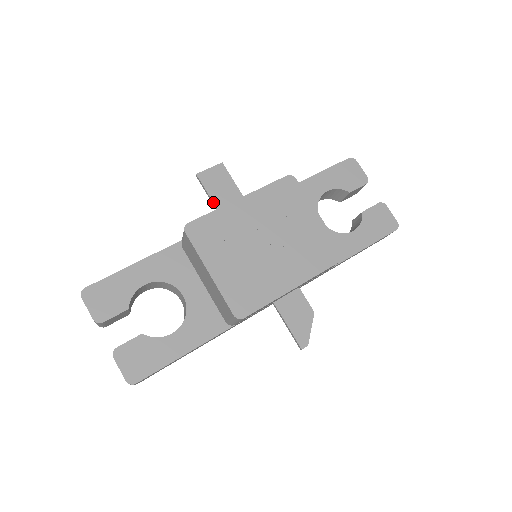
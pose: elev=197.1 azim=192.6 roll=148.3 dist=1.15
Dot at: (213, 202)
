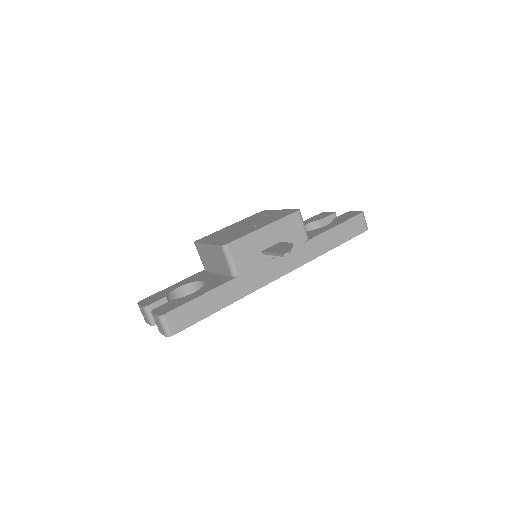
Dot at: occluded
